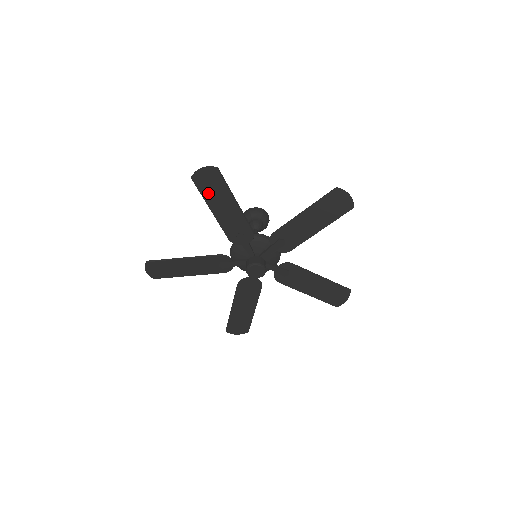
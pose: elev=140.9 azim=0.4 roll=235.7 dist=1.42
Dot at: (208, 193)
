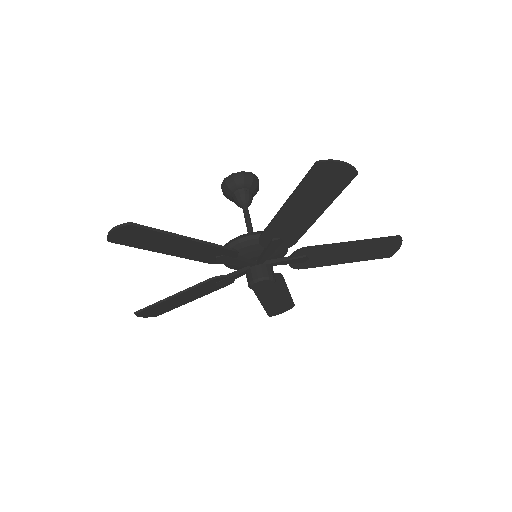
Dot at: (144, 244)
